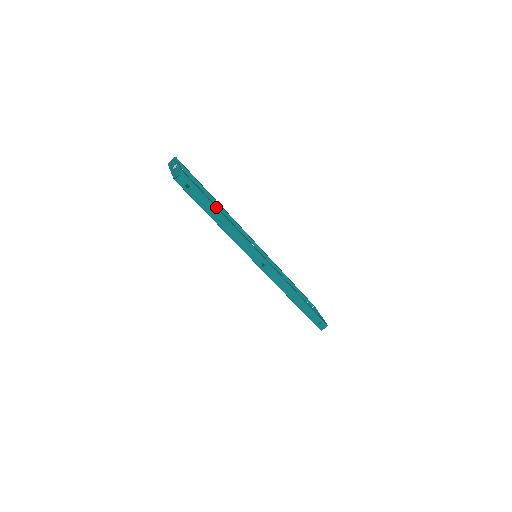
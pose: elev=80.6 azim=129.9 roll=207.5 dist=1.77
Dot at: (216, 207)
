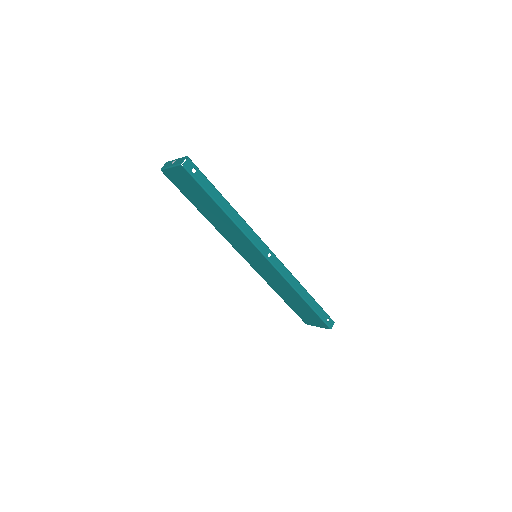
Dot at: (220, 193)
